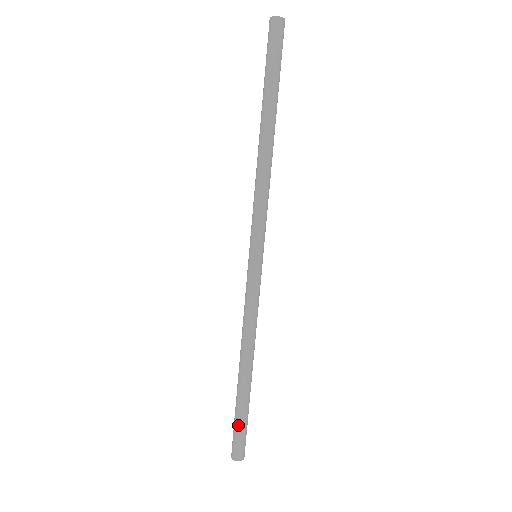
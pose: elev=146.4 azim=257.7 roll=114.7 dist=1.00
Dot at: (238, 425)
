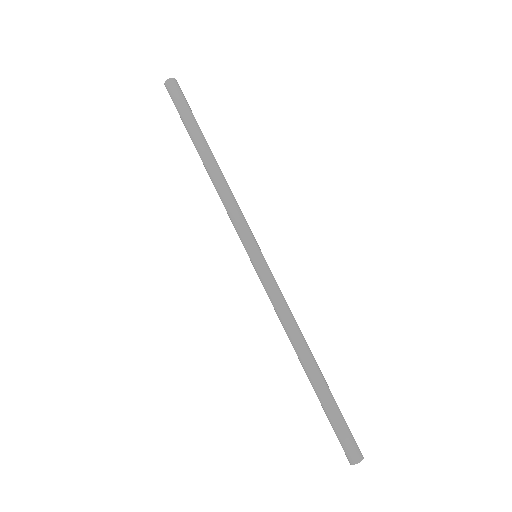
Dot at: (331, 424)
